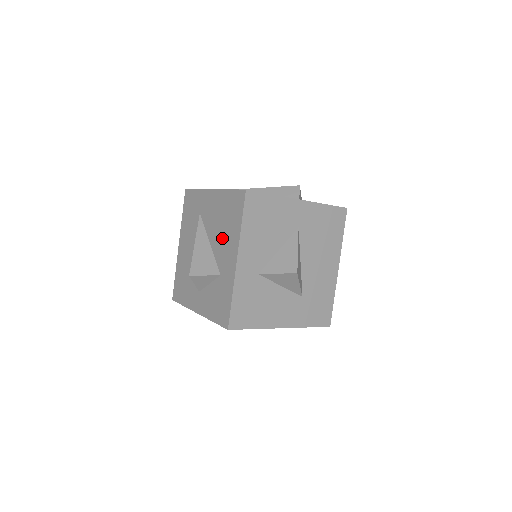
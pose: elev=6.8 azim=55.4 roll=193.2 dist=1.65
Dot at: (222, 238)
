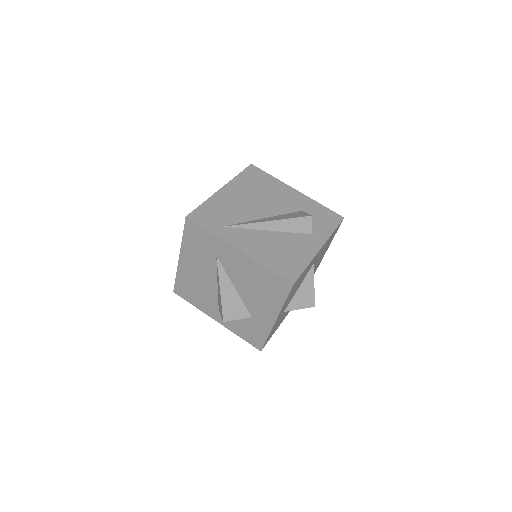
Dot at: (255, 296)
